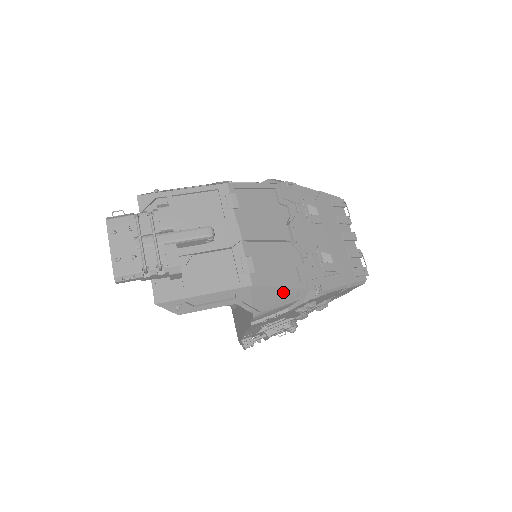
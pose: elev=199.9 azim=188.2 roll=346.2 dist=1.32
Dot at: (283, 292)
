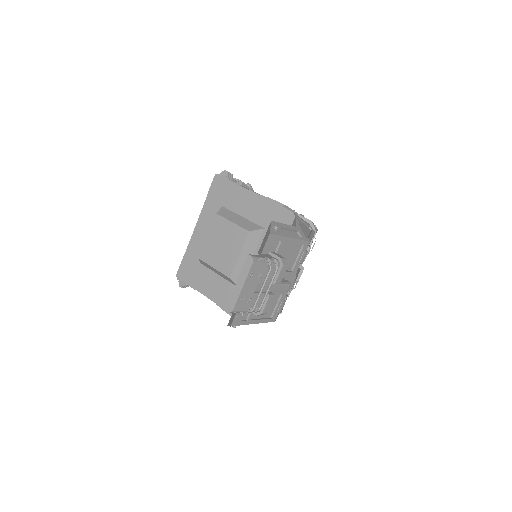
Dot at: occluded
